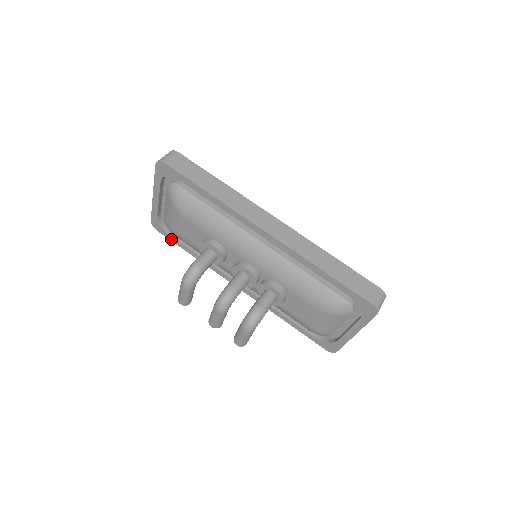
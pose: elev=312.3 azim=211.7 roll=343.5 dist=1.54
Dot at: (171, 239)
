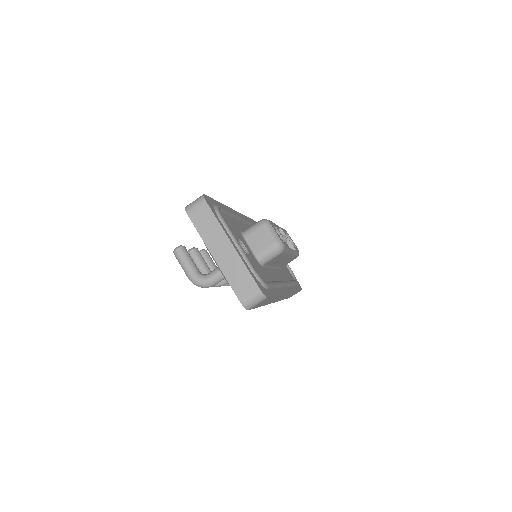
Dot at: occluded
